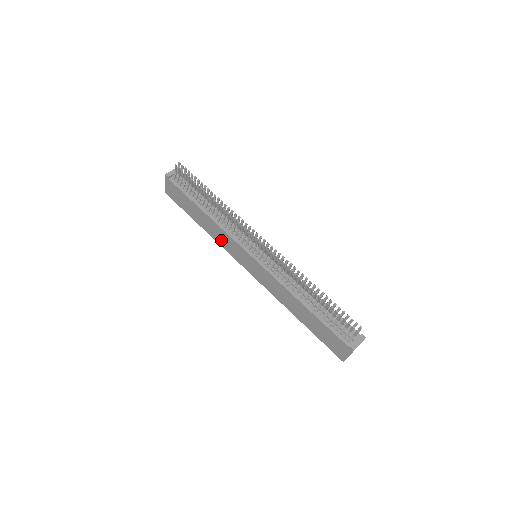
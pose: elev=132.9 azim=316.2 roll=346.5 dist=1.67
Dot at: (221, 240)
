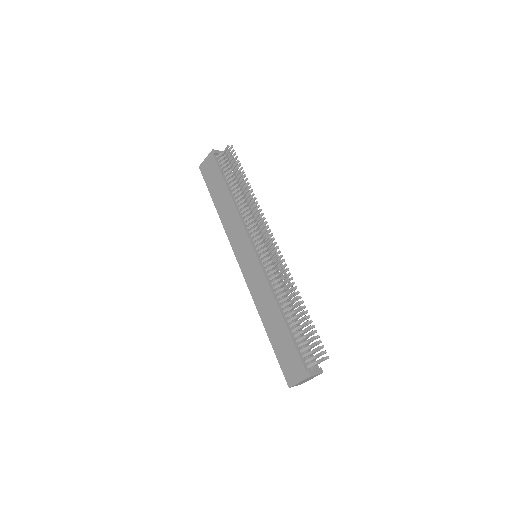
Dot at: (231, 228)
